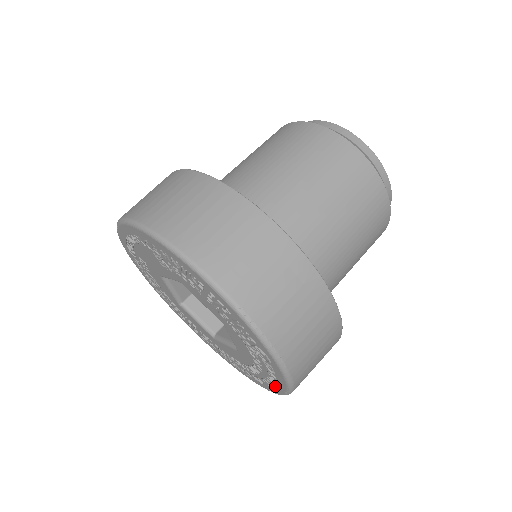
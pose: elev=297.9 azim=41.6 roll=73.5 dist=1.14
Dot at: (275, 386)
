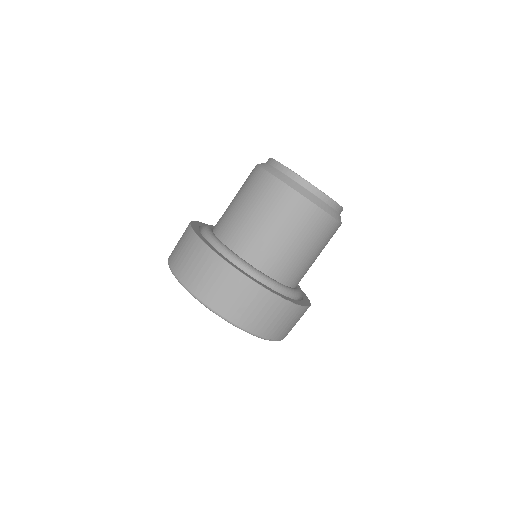
Dot at: occluded
